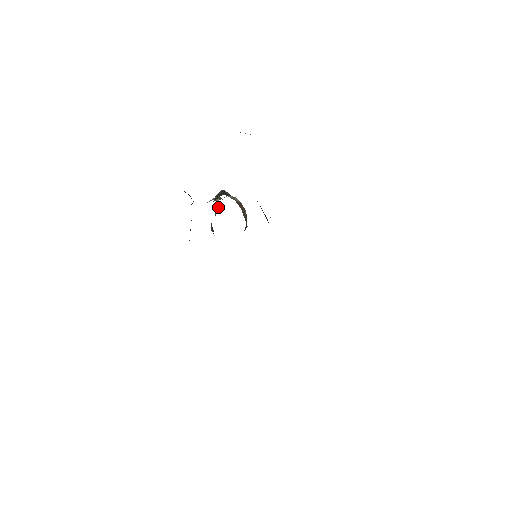
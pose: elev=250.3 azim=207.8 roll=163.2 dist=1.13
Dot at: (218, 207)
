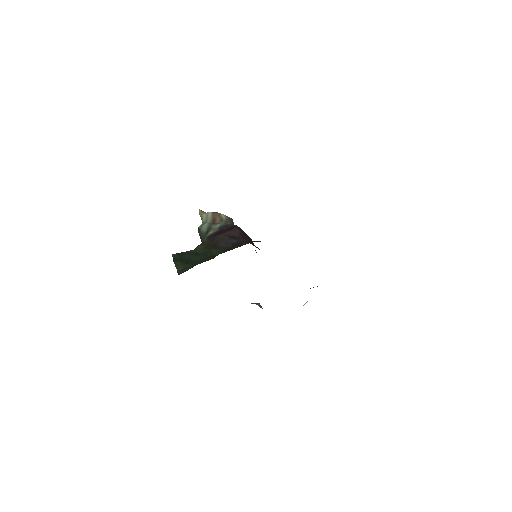
Dot at: occluded
